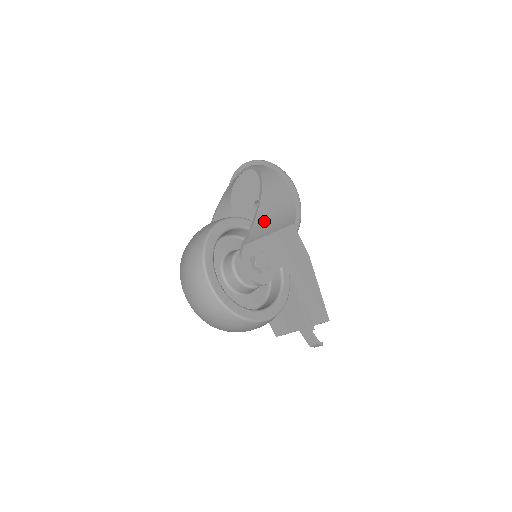
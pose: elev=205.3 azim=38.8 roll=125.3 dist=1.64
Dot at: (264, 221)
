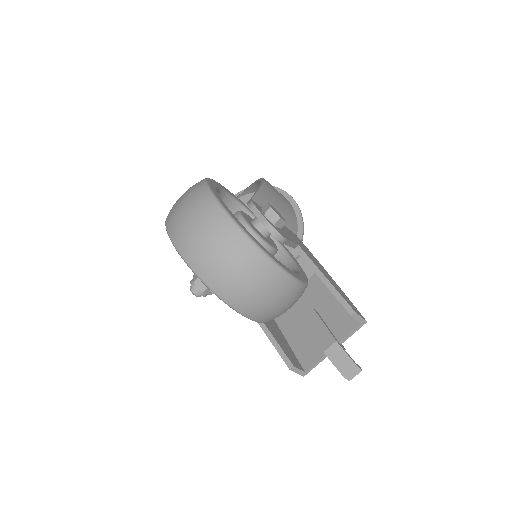
Dot at: (270, 196)
